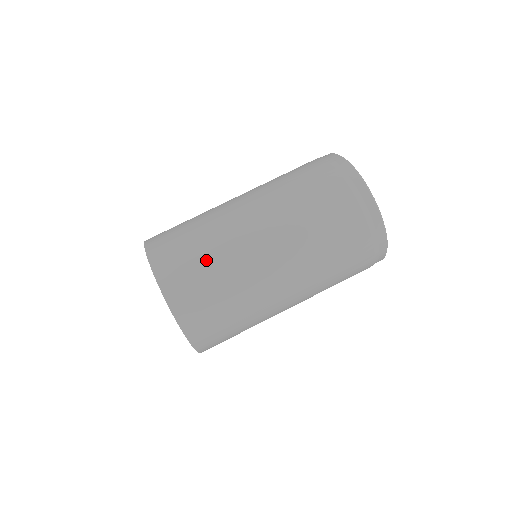
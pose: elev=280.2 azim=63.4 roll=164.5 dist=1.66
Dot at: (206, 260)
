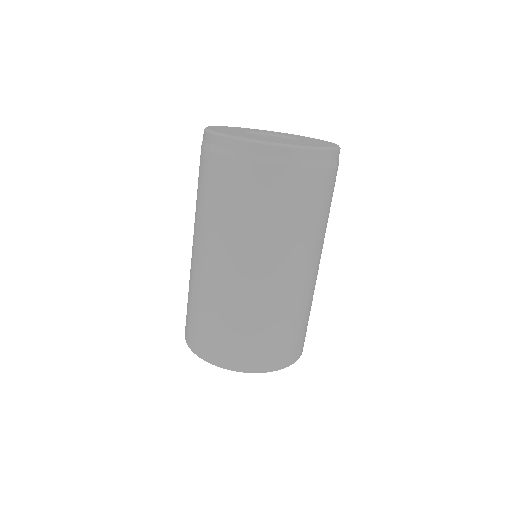
Dot at: (273, 329)
